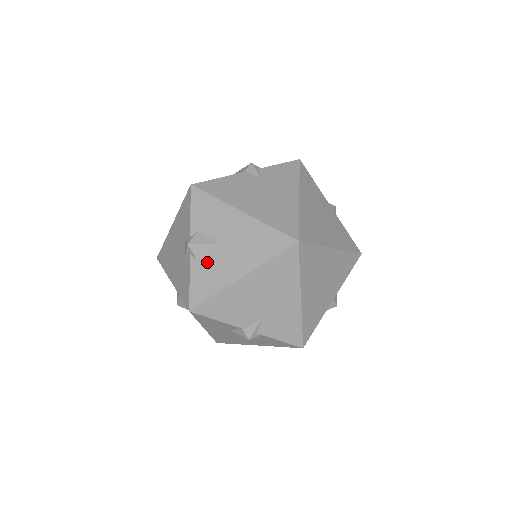
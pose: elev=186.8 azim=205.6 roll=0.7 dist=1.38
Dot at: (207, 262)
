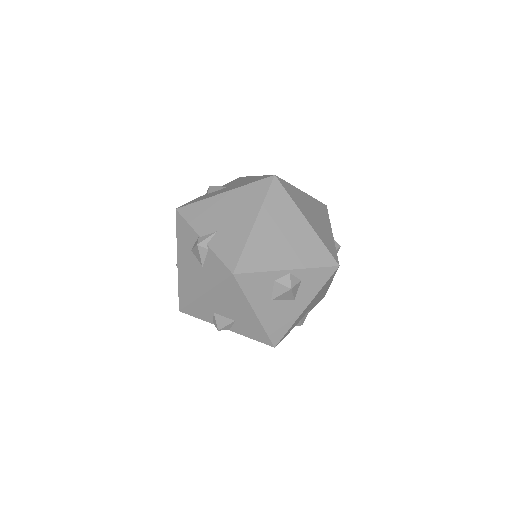
Dot at: (212, 193)
